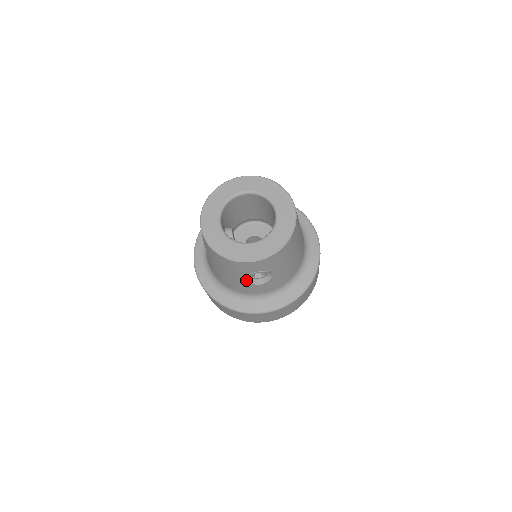
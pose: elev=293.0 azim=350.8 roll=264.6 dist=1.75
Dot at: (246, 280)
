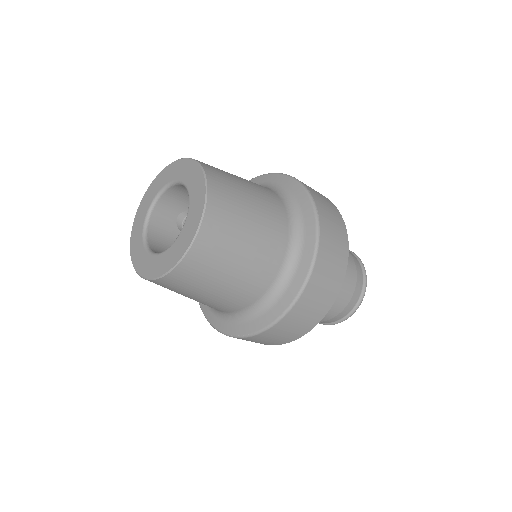
Dot at: occluded
